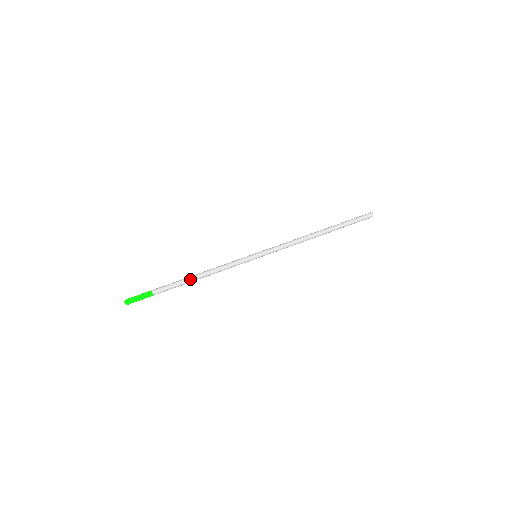
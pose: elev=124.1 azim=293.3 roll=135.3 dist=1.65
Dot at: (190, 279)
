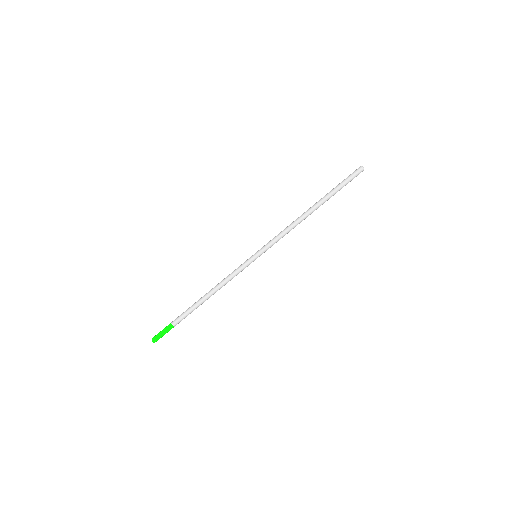
Dot at: (201, 301)
